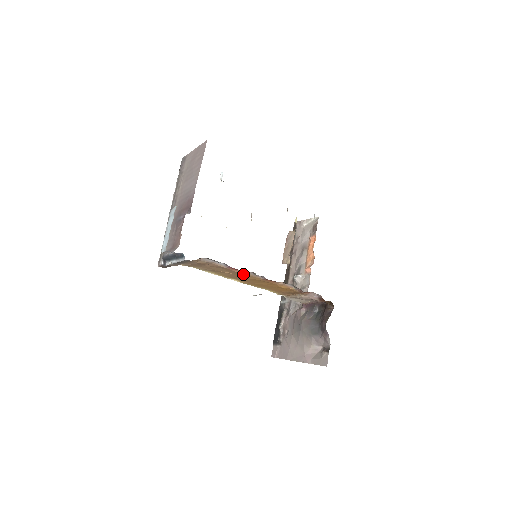
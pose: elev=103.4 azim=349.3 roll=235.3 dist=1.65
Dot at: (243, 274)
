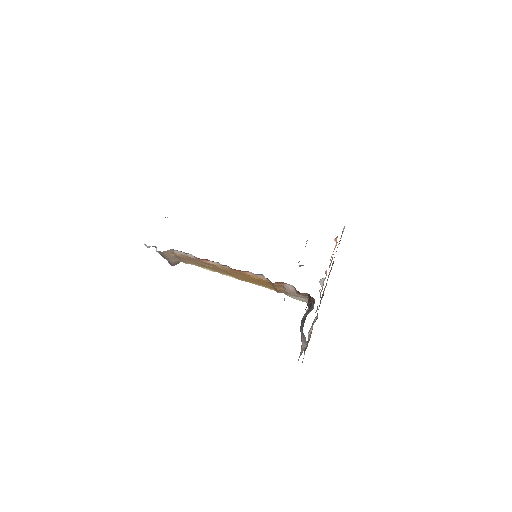
Dot at: (215, 265)
